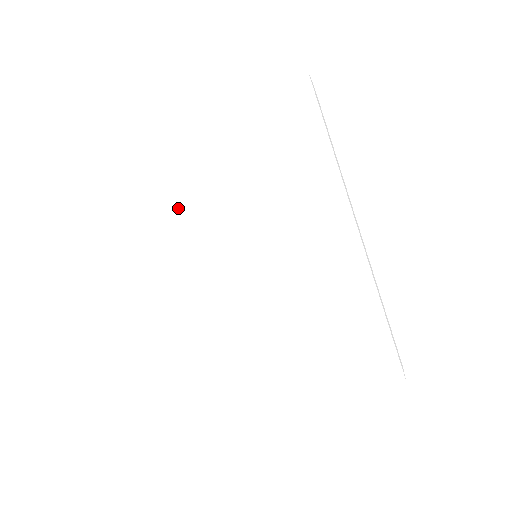
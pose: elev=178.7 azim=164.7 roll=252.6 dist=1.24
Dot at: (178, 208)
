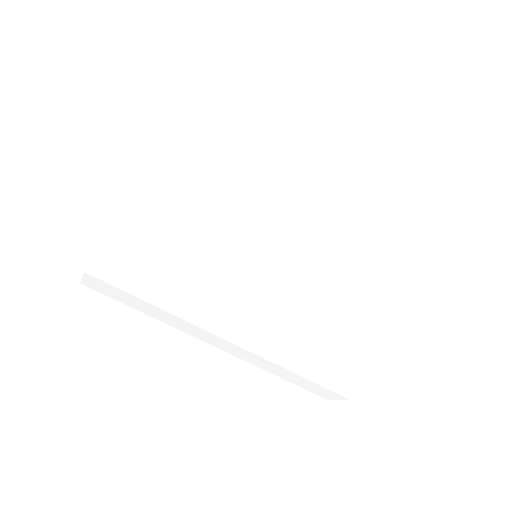
Dot at: (186, 267)
